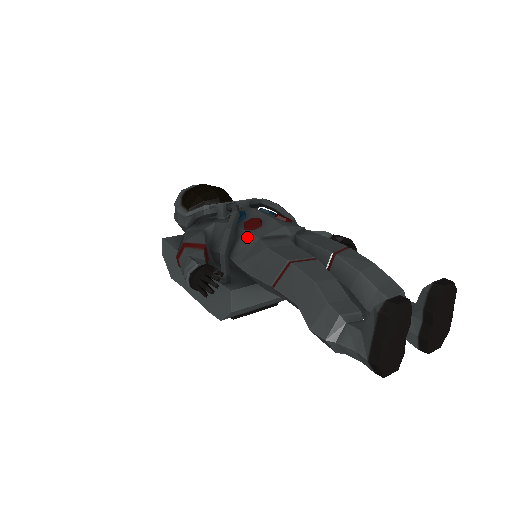
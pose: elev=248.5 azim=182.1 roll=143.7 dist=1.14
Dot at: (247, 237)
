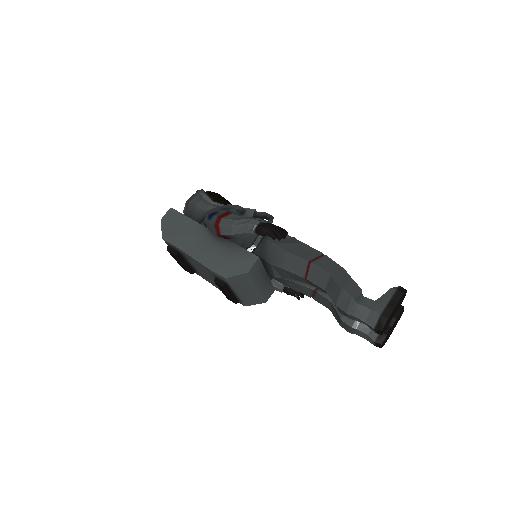
Dot at: occluded
